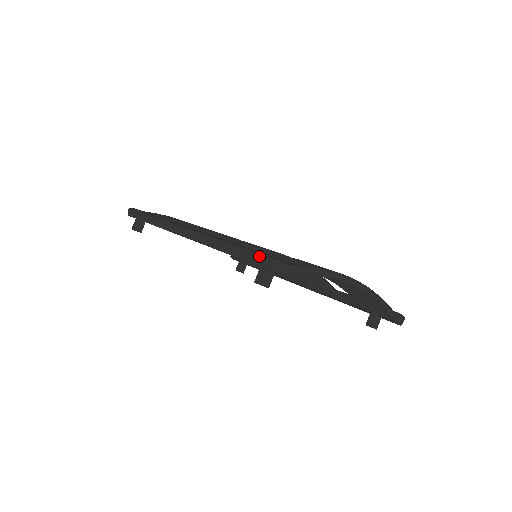
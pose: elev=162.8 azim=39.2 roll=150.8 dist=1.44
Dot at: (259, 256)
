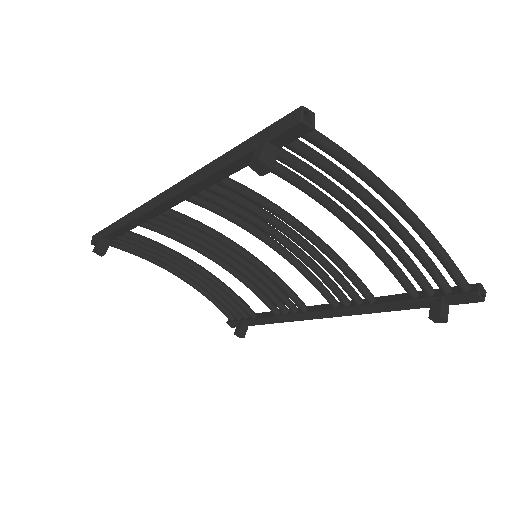
Dot at: (253, 136)
